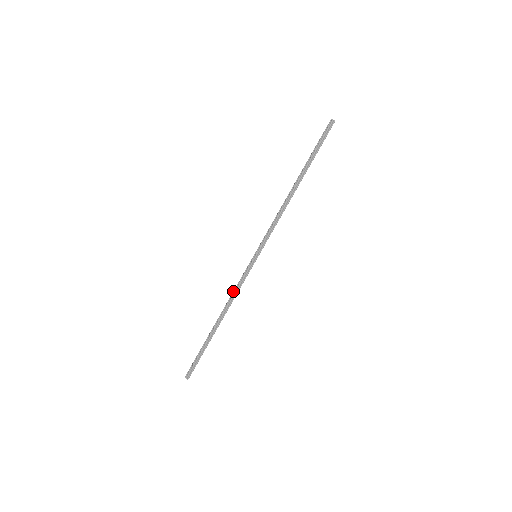
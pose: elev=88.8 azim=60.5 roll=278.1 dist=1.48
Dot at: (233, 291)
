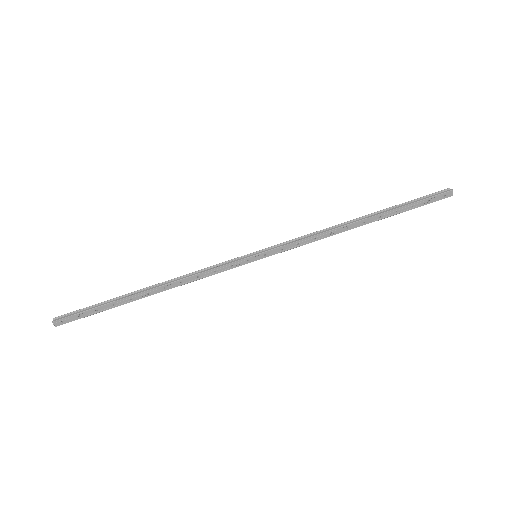
Dot at: (198, 270)
